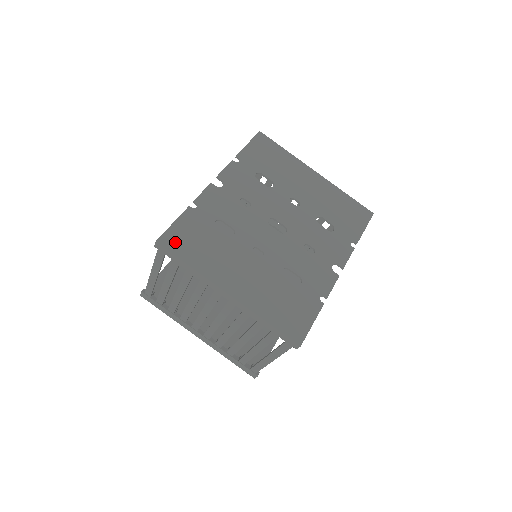
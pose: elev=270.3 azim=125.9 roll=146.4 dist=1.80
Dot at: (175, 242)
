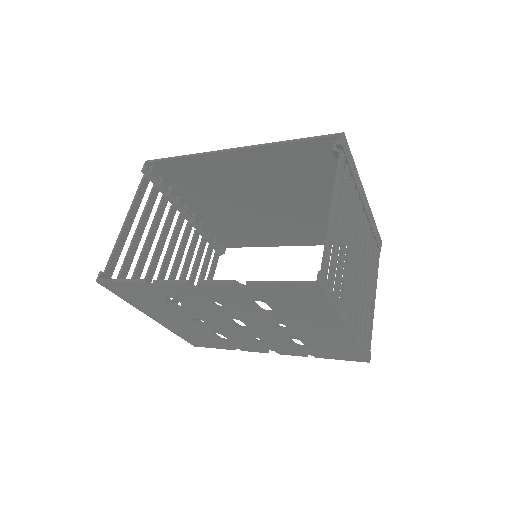
Dot at: (116, 289)
